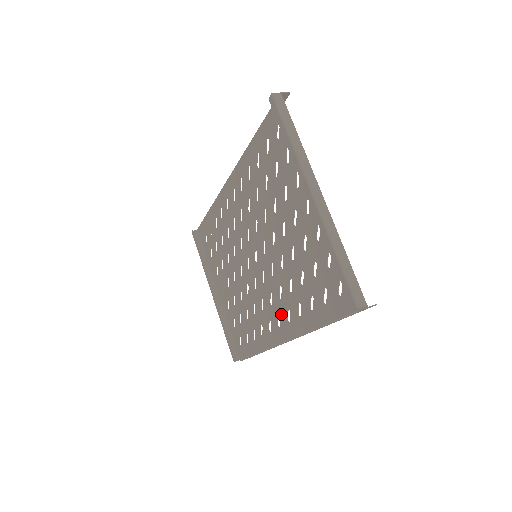
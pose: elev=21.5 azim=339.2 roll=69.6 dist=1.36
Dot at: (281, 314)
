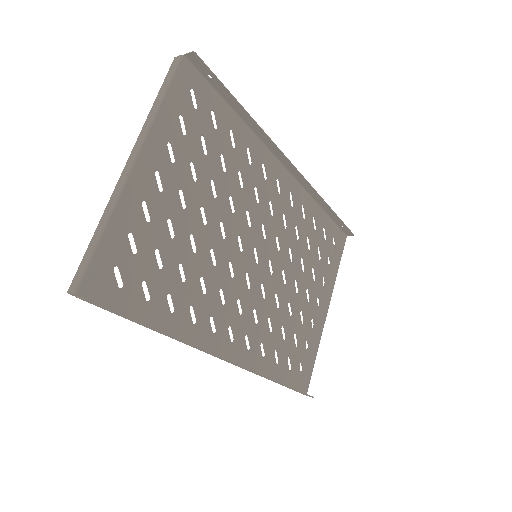
Dot at: (225, 324)
